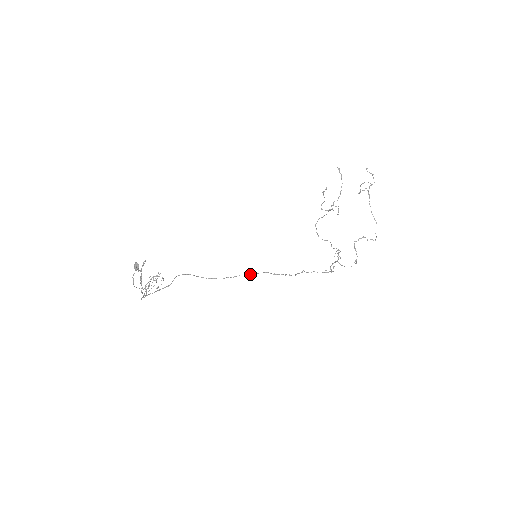
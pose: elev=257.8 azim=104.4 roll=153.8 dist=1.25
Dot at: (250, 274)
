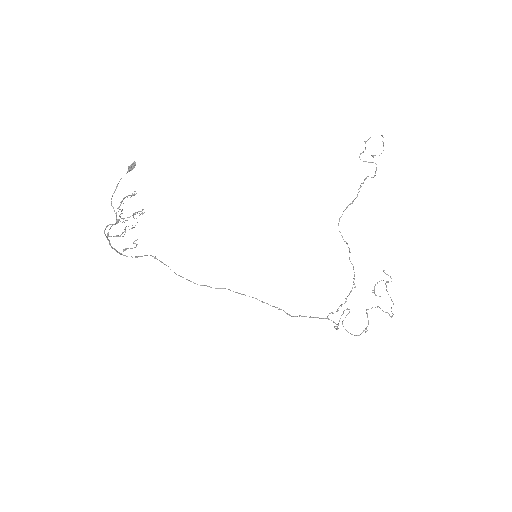
Dot at: (237, 292)
